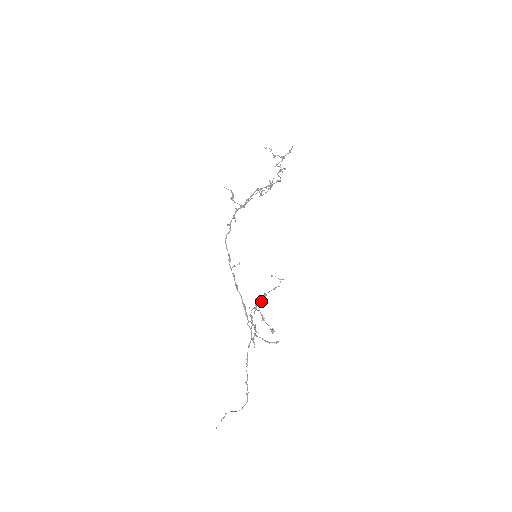
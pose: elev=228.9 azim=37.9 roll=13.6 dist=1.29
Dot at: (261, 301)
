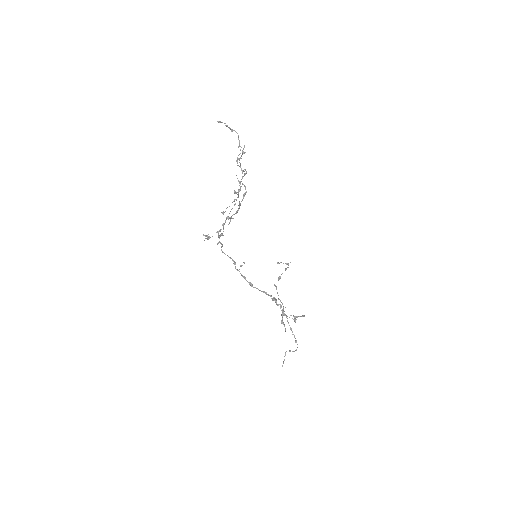
Dot at: occluded
